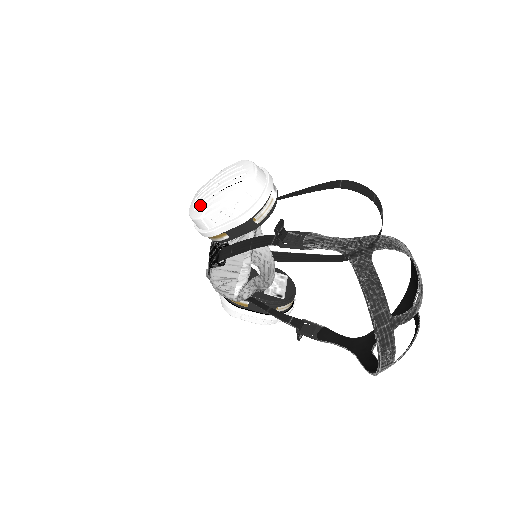
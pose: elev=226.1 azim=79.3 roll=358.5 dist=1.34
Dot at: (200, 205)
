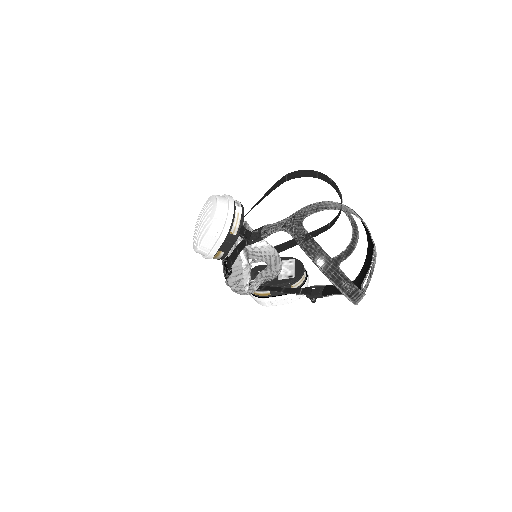
Dot at: (195, 240)
